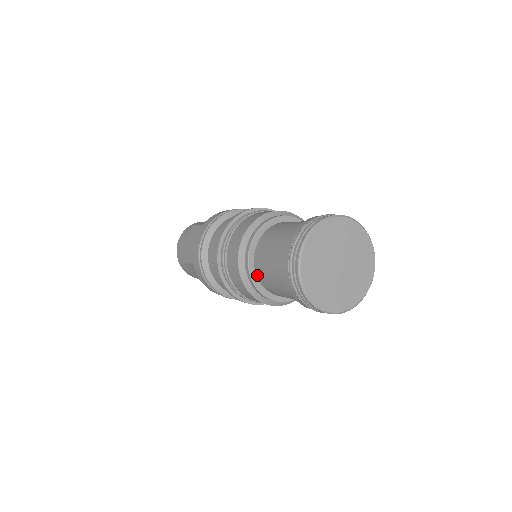
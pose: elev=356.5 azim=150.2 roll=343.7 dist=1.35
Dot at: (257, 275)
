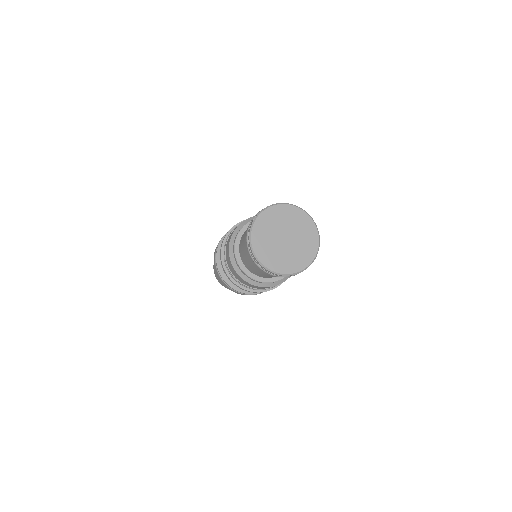
Dot at: (240, 245)
